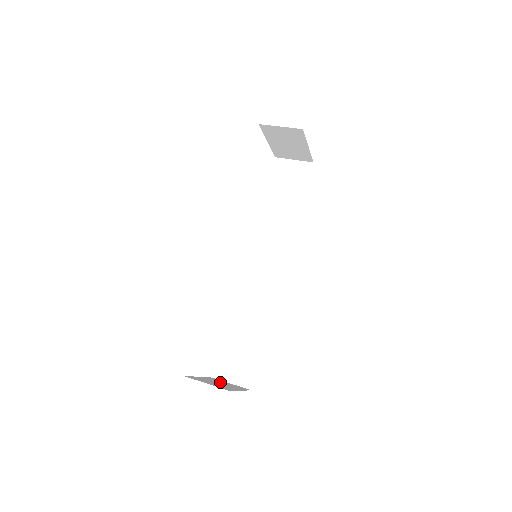
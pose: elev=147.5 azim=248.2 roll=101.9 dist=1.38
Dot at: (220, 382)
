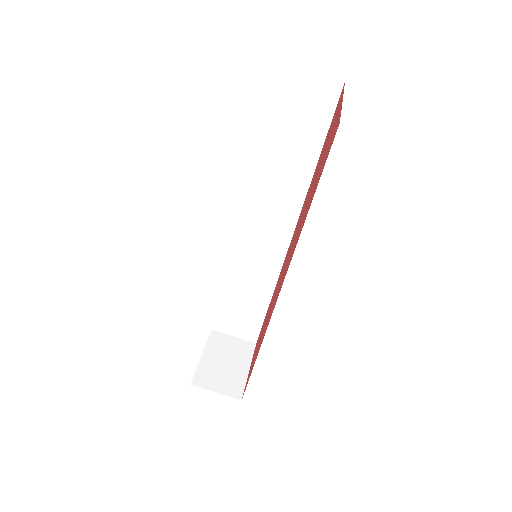
Dot at: (224, 351)
